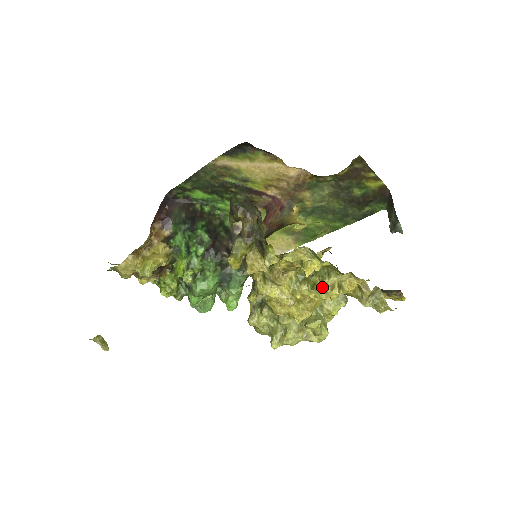
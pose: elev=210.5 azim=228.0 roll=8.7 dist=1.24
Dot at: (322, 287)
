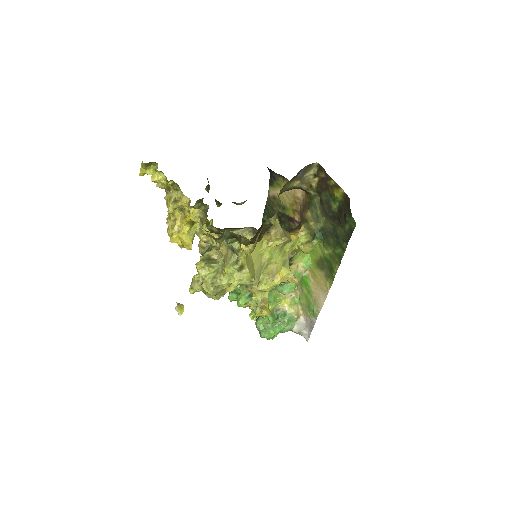
Dot at: (167, 199)
